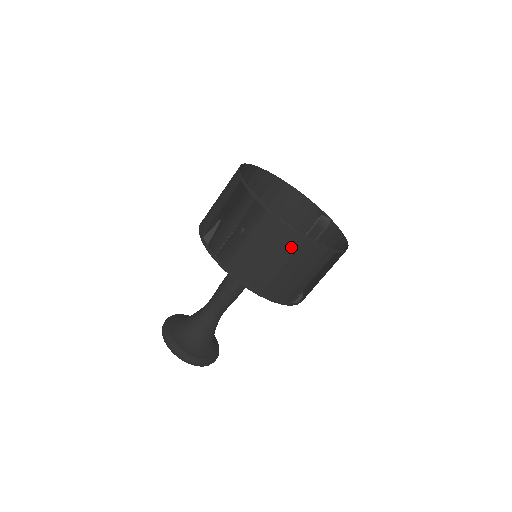
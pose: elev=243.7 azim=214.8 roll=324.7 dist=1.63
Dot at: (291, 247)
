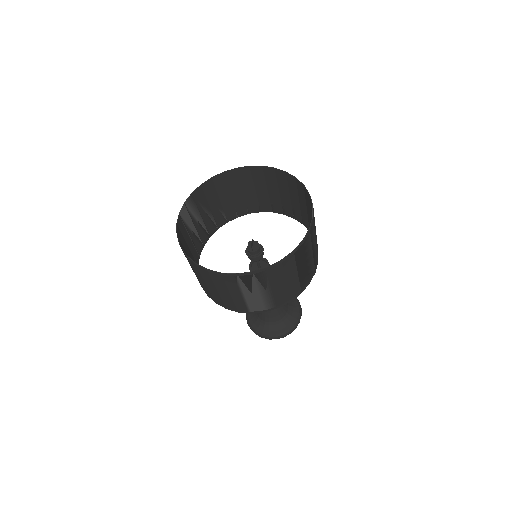
Dot at: (197, 270)
